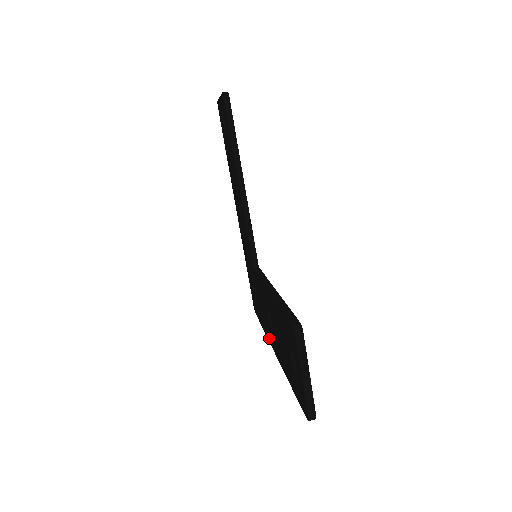
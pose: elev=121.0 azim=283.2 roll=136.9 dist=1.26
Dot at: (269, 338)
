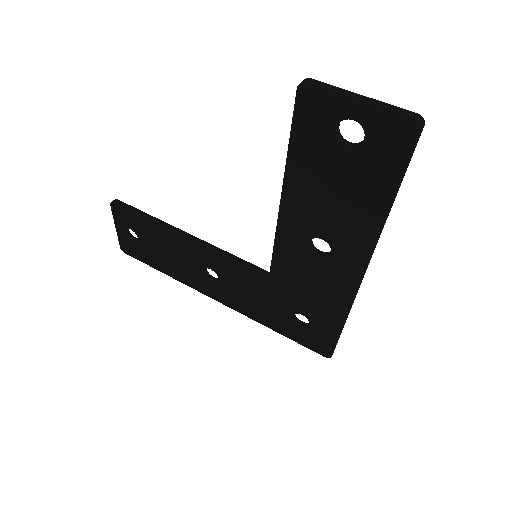
Dot at: (349, 288)
